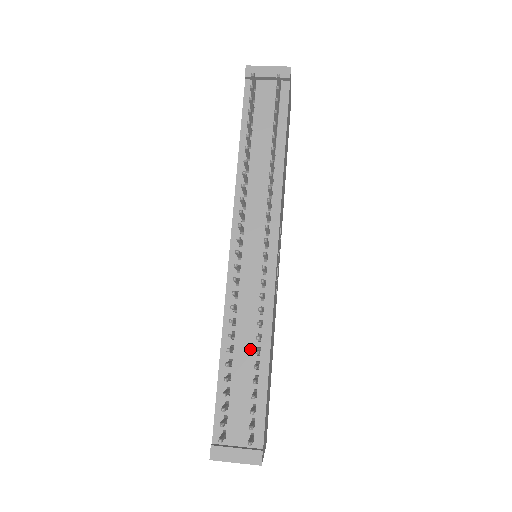
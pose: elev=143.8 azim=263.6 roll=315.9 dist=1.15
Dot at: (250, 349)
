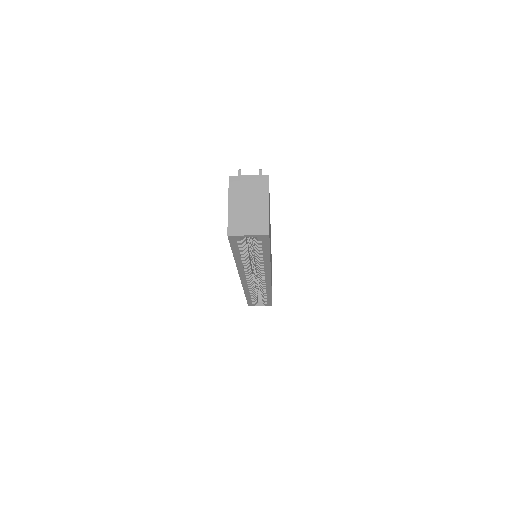
Dot at: occluded
